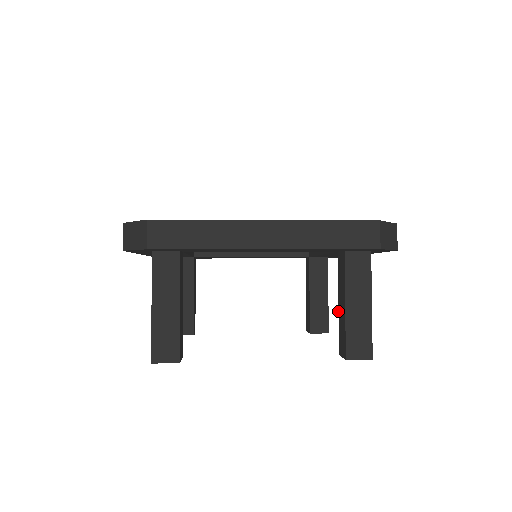
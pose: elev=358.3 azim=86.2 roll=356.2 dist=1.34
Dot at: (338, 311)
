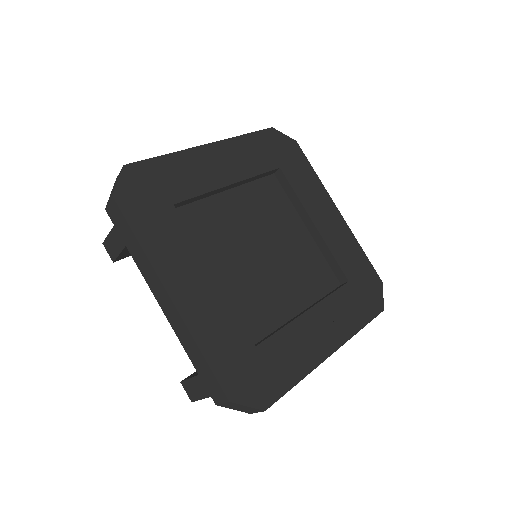
Dot at: occluded
